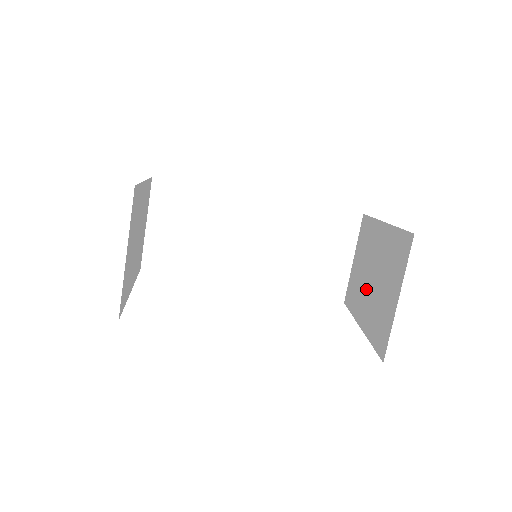
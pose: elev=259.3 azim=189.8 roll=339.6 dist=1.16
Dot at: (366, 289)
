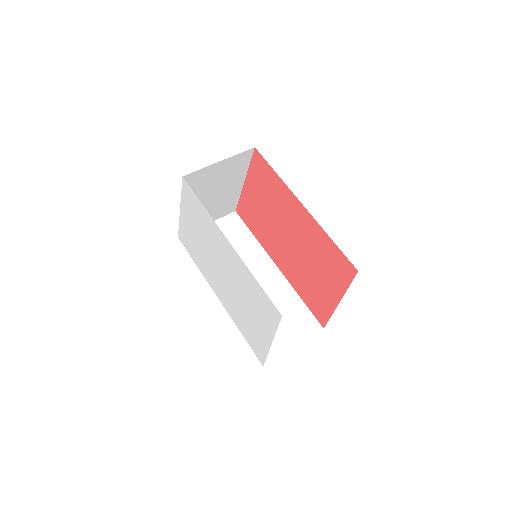
Dot at: occluded
